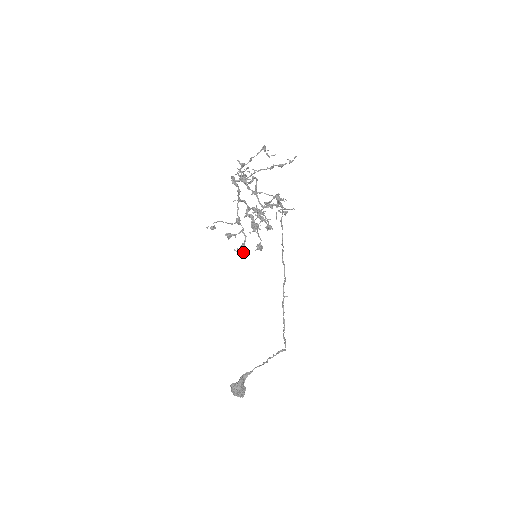
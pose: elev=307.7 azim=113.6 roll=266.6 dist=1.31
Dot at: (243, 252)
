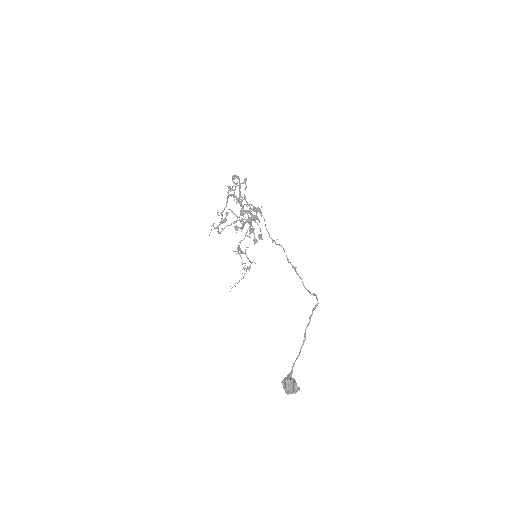
Dot at: occluded
